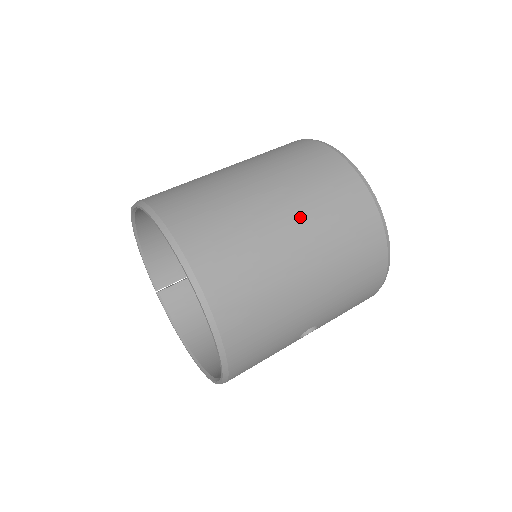
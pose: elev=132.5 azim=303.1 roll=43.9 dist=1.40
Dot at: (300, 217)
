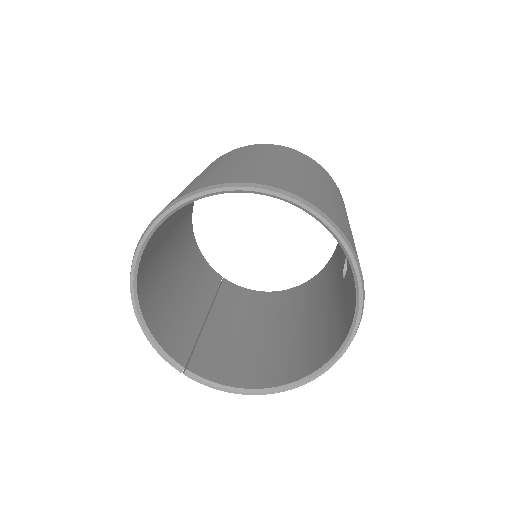
Dot at: (292, 163)
